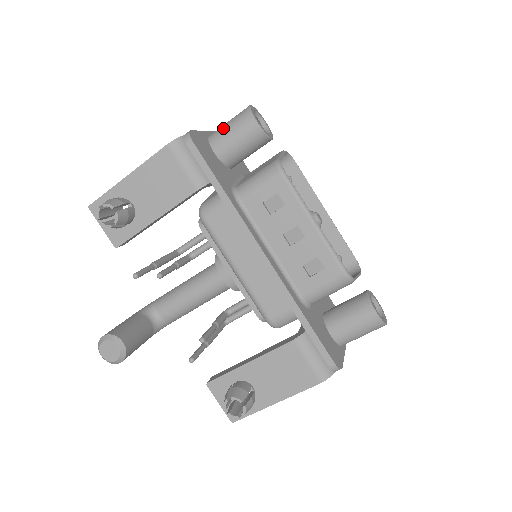
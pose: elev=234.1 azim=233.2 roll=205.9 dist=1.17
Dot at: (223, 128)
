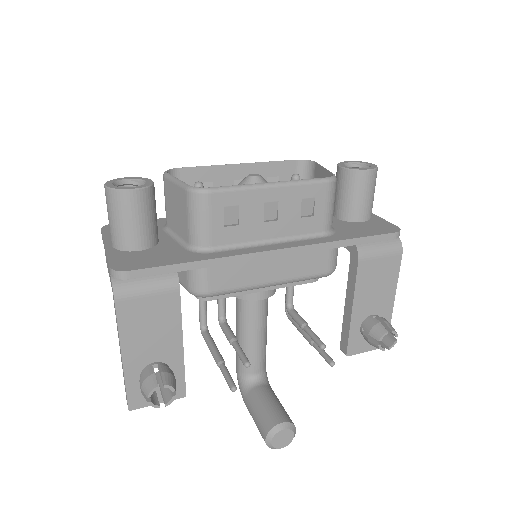
Dot at: (116, 228)
